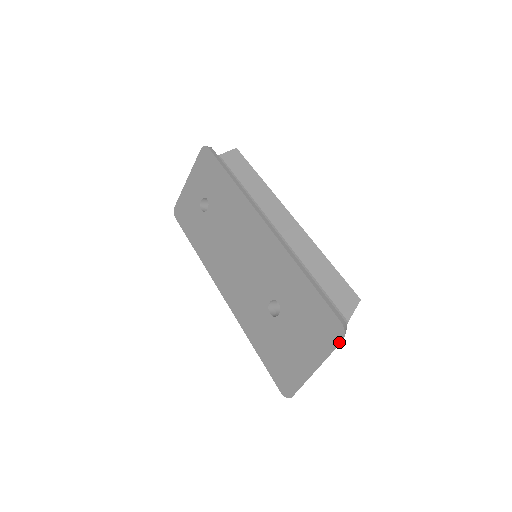
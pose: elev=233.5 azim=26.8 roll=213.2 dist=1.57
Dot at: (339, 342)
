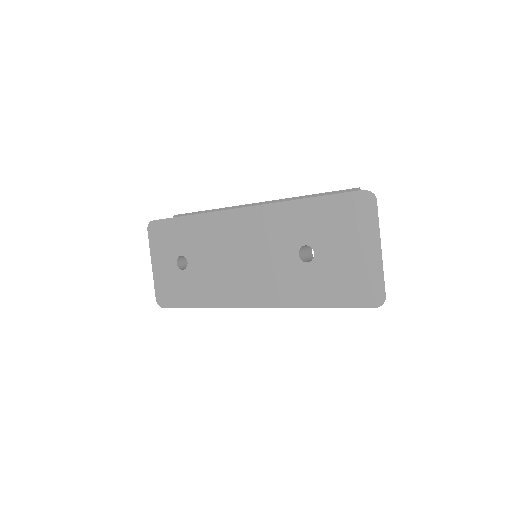
Dot at: (375, 204)
